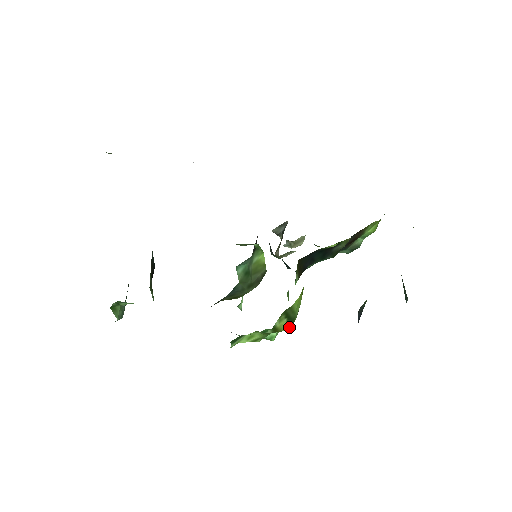
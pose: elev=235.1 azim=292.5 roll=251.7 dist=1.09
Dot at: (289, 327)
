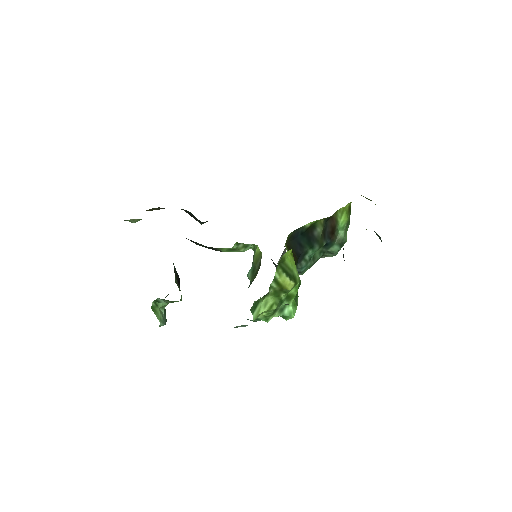
Dot at: (293, 285)
